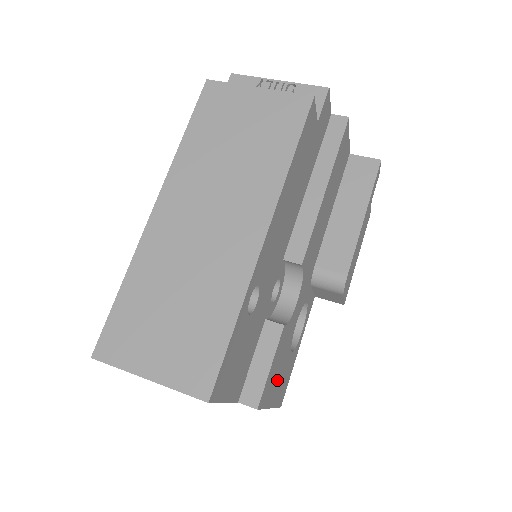
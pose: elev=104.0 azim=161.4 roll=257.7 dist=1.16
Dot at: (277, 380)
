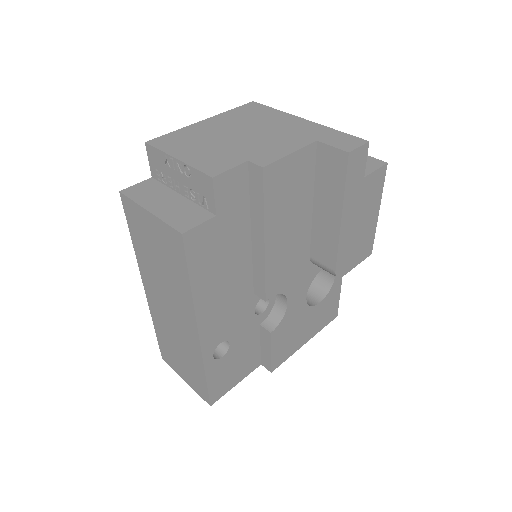
Dot at: (301, 334)
